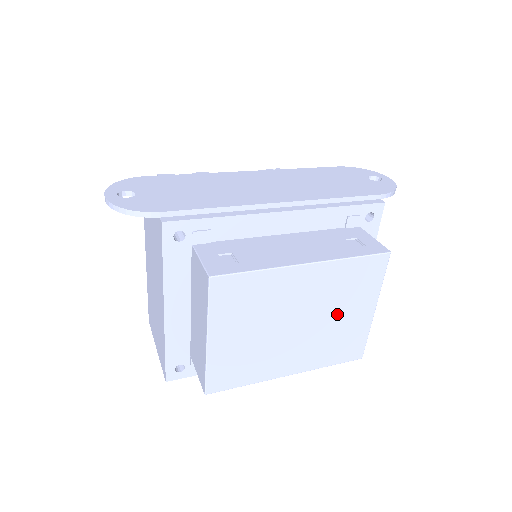
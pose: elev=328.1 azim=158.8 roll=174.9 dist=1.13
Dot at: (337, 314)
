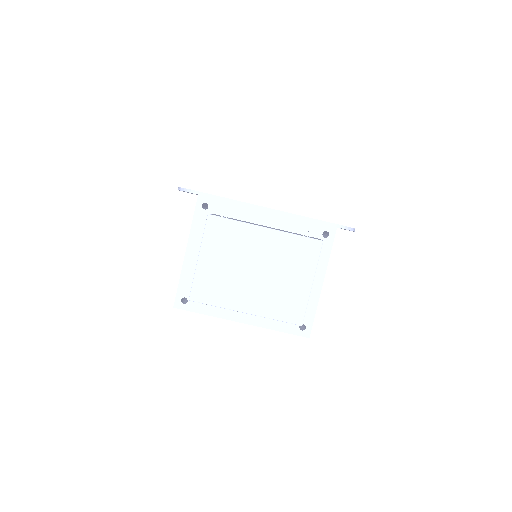
Dot at: (284, 275)
